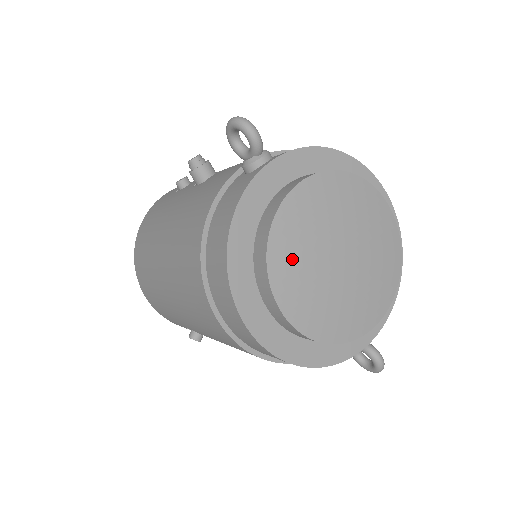
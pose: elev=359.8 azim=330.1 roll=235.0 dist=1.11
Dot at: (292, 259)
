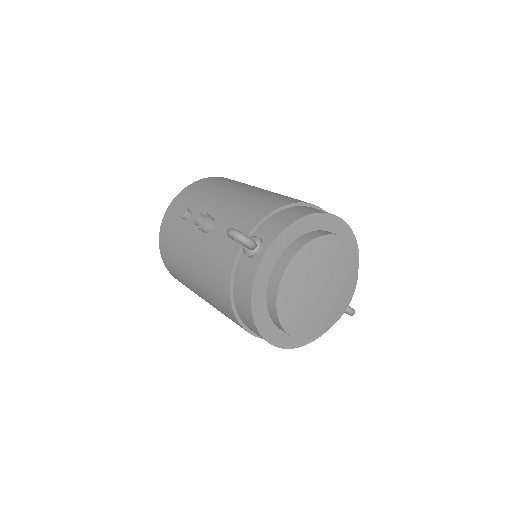
Dot at: (292, 310)
